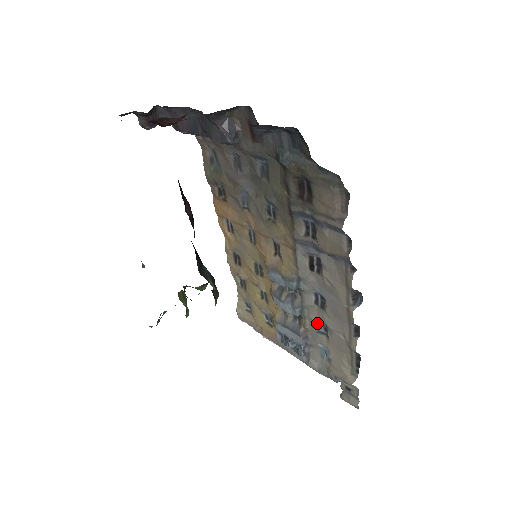
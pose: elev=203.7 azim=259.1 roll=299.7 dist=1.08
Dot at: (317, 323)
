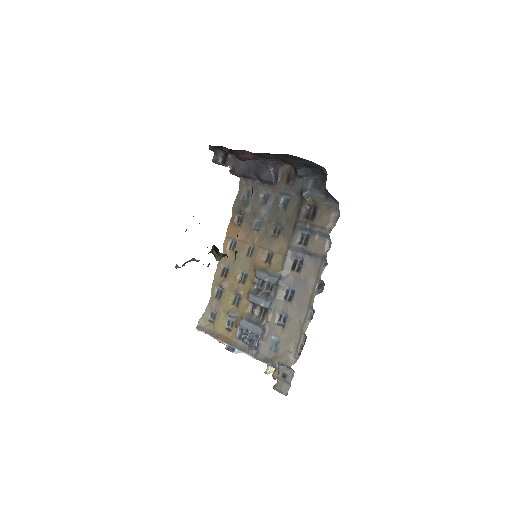
Dot at: (279, 316)
